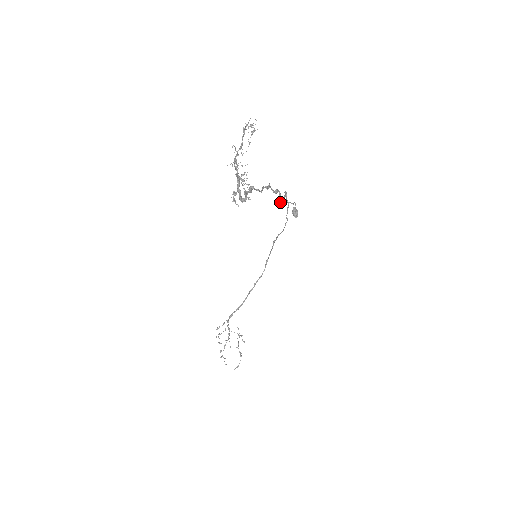
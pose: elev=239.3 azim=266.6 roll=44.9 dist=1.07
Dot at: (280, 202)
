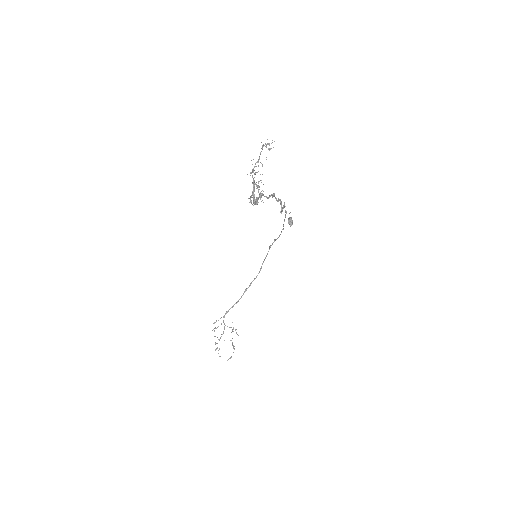
Dot at: (281, 210)
